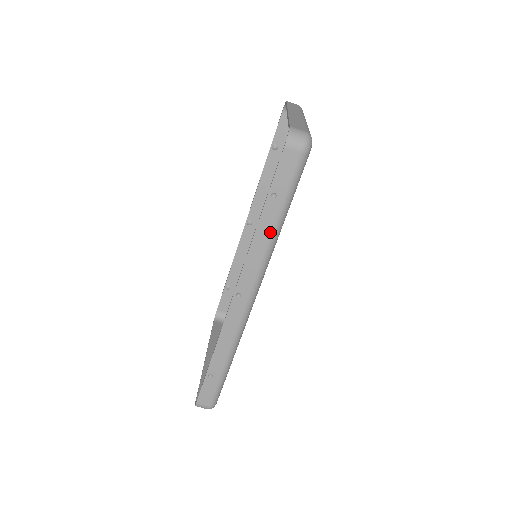
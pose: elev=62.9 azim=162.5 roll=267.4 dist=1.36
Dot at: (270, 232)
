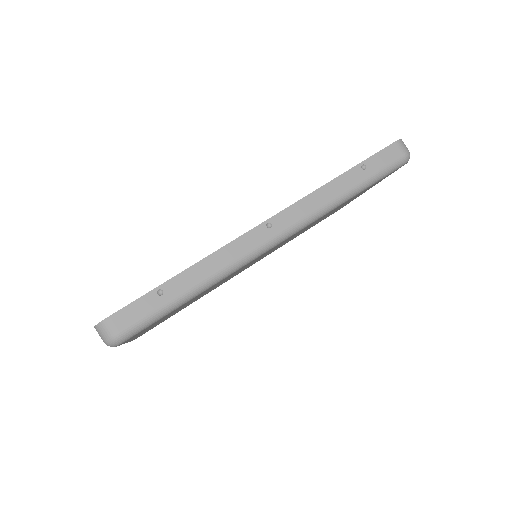
Dot at: (340, 192)
